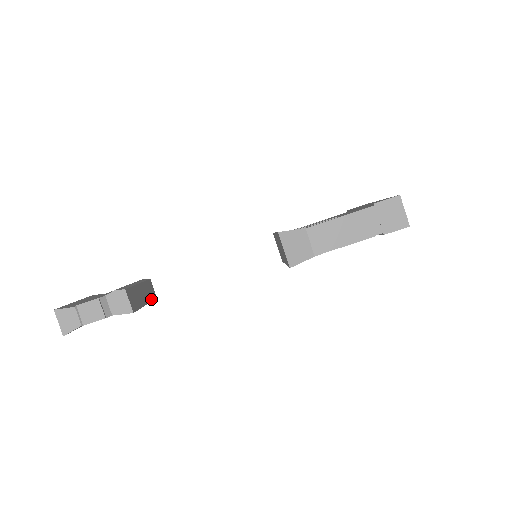
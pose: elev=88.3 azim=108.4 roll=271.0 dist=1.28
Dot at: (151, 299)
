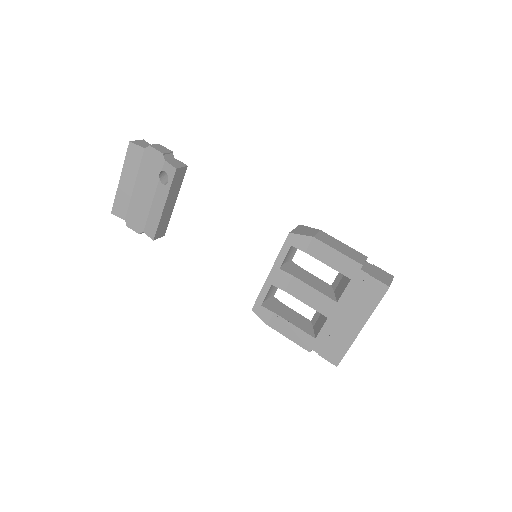
Dot at: (160, 224)
